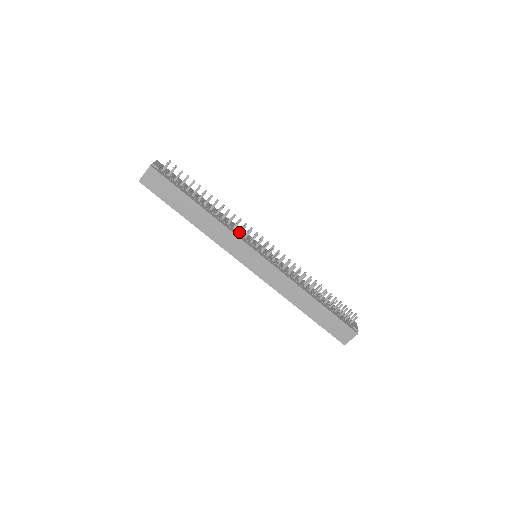
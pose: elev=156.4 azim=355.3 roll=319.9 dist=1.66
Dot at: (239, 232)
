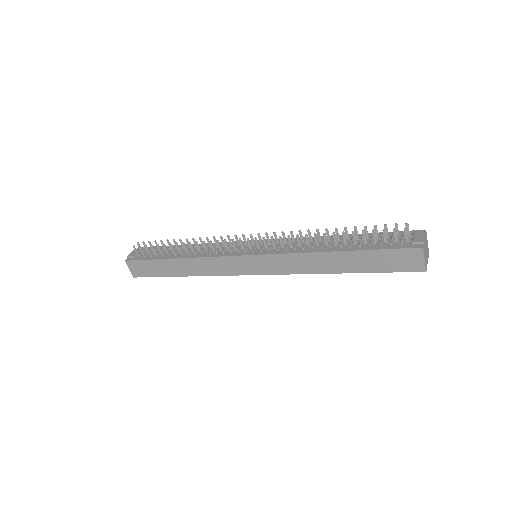
Dot at: (220, 250)
